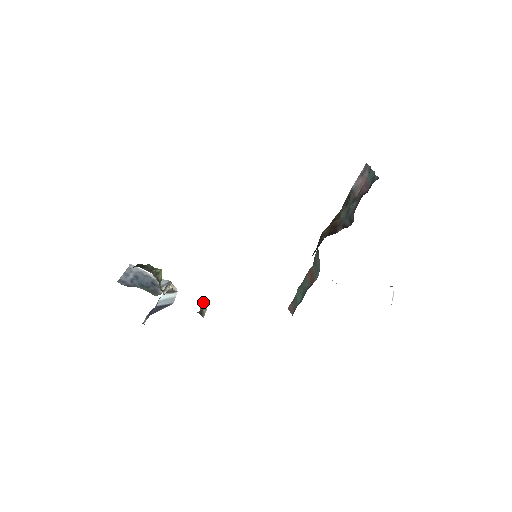
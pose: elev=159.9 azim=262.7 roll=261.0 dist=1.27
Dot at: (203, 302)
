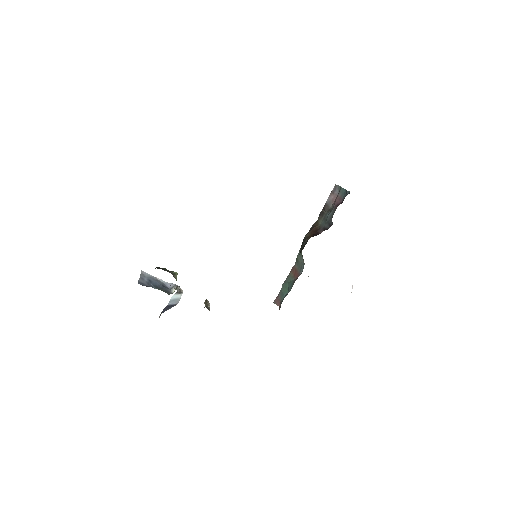
Dot at: (205, 300)
